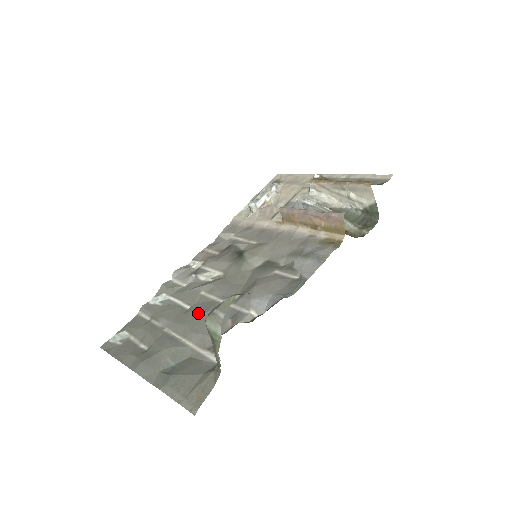
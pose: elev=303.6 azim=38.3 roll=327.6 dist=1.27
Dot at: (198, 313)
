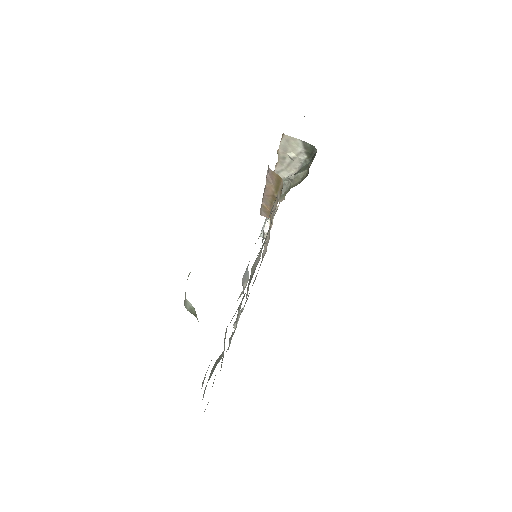
Dot at: occluded
